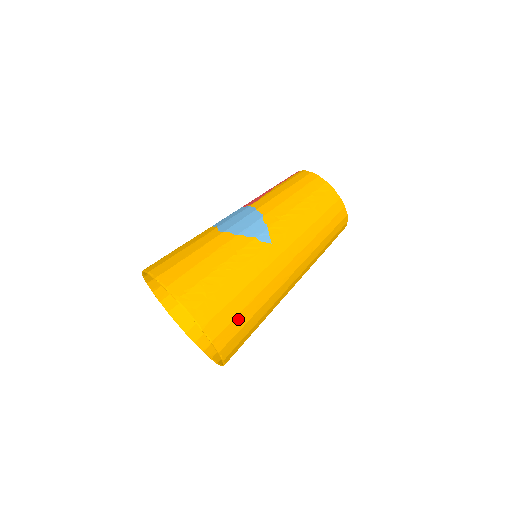
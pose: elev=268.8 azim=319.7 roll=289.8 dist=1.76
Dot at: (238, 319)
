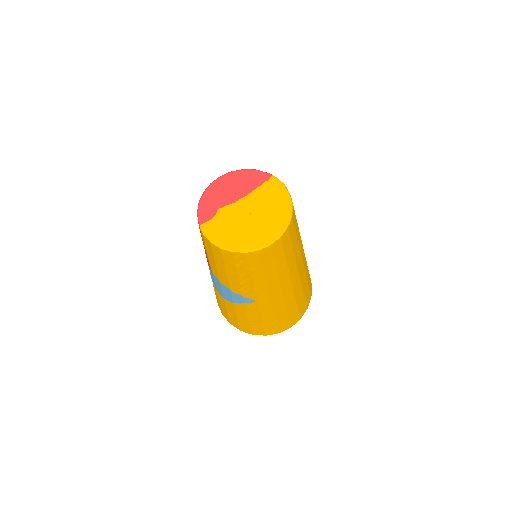
Dot at: (290, 316)
